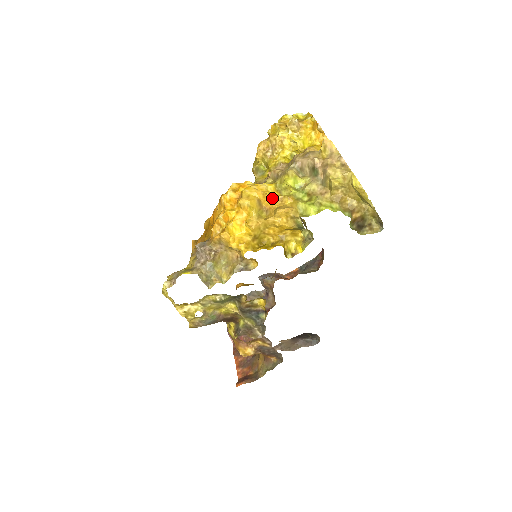
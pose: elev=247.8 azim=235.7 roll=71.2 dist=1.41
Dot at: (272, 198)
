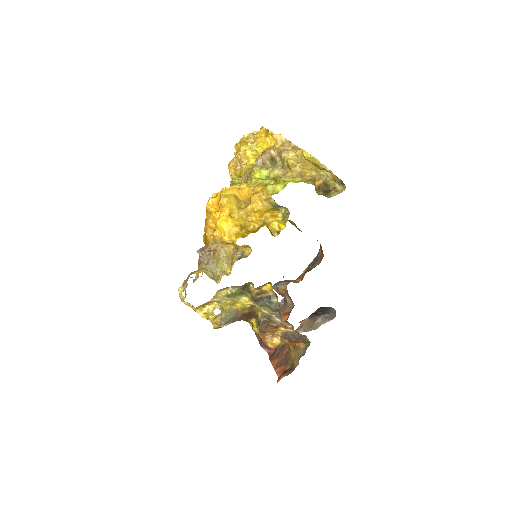
Dot at: (245, 191)
